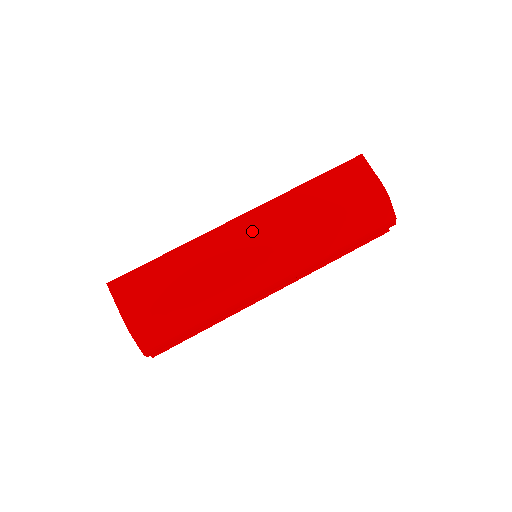
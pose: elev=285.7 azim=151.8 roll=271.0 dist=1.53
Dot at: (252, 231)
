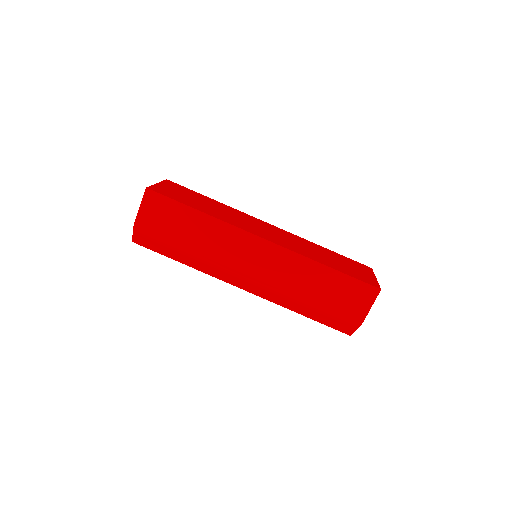
Dot at: (261, 256)
